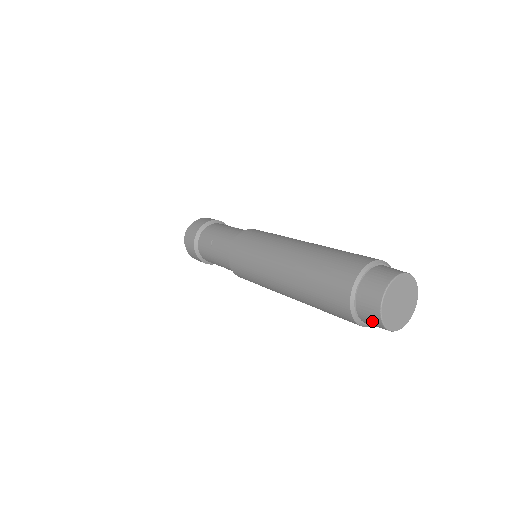
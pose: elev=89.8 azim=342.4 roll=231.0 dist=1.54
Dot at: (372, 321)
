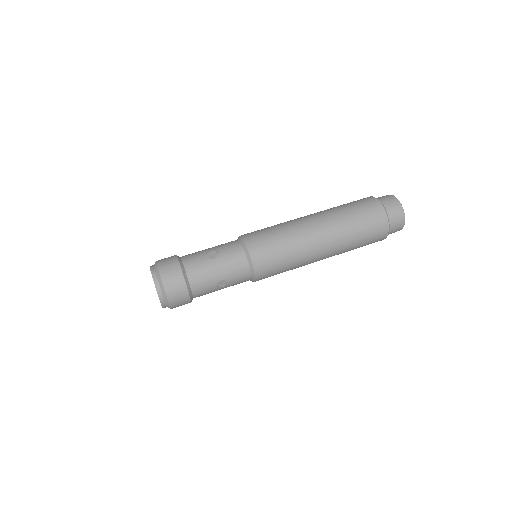
Dot at: (398, 218)
